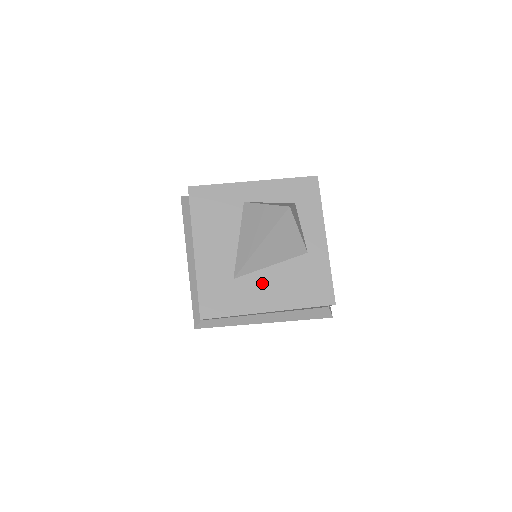
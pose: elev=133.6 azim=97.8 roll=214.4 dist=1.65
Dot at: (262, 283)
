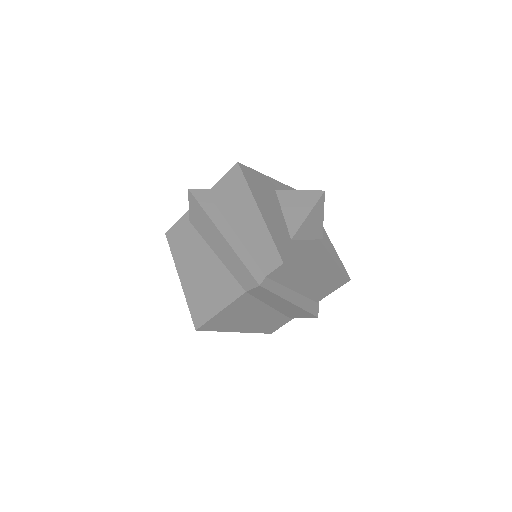
Dot at: (308, 250)
